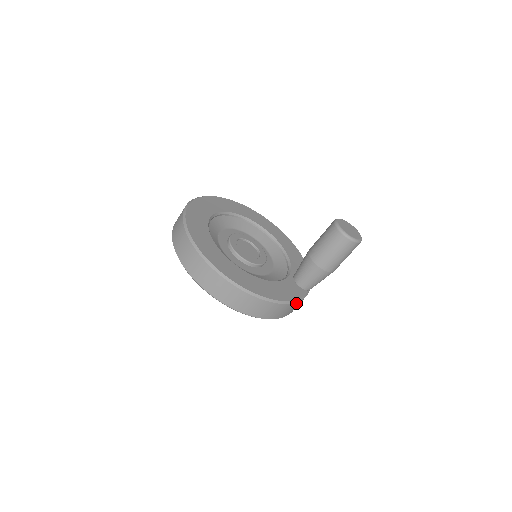
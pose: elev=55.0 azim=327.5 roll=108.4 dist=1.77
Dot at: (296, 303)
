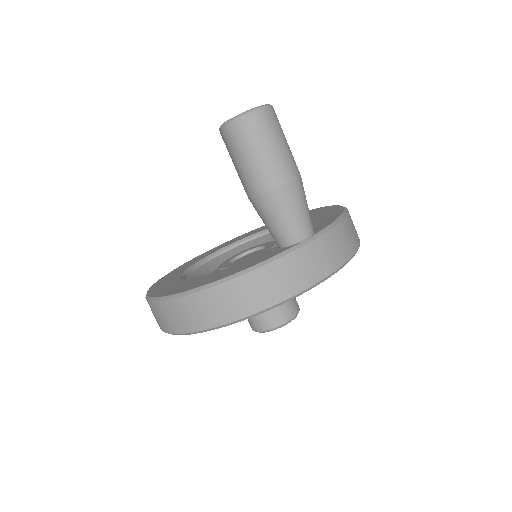
Dot at: (258, 272)
